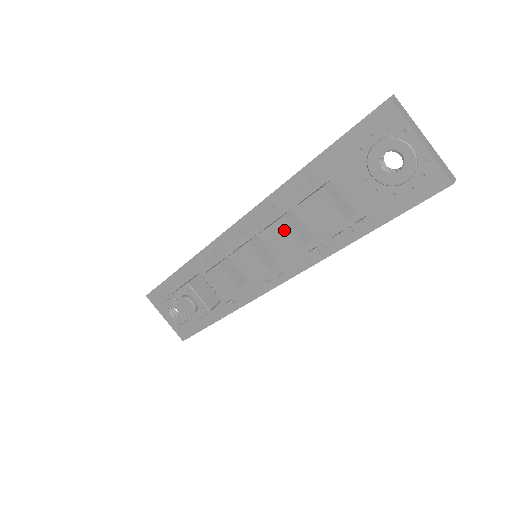
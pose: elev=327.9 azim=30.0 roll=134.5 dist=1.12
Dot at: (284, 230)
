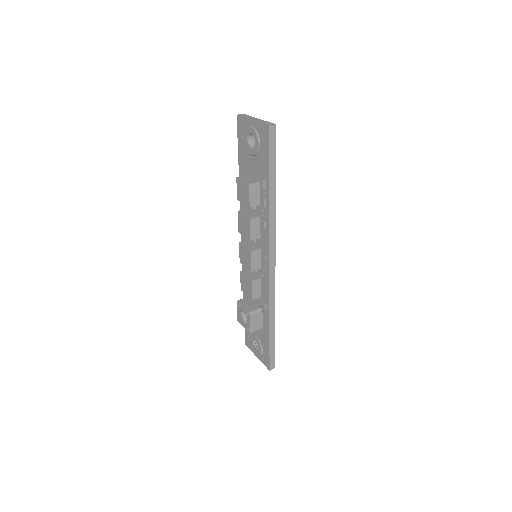
Dot at: (242, 218)
